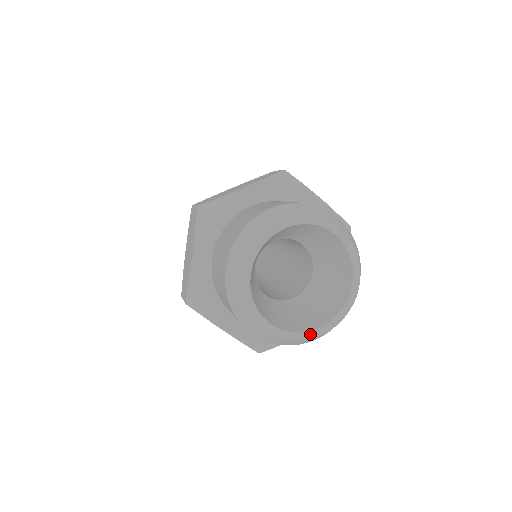
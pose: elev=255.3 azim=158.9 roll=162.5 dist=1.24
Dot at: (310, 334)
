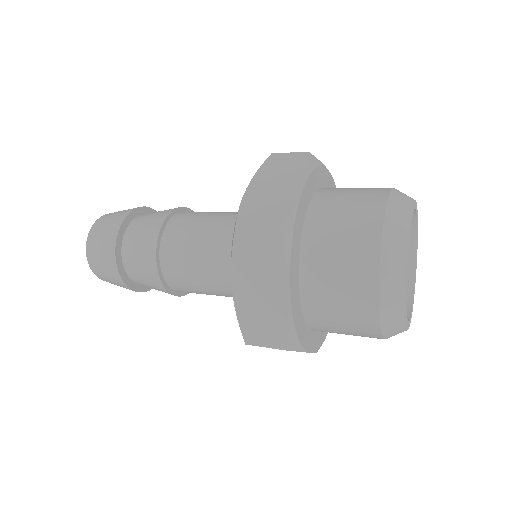
Dot at: (407, 321)
